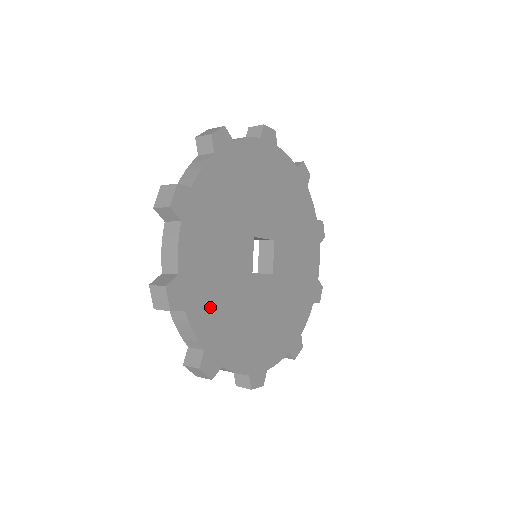
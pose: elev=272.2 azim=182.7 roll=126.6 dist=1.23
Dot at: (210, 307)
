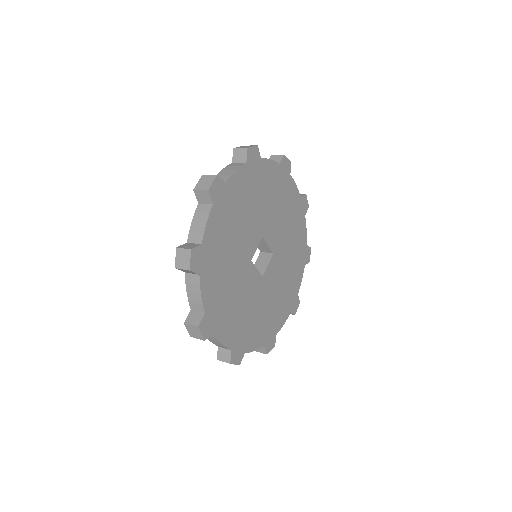
Dot at: (254, 330)
